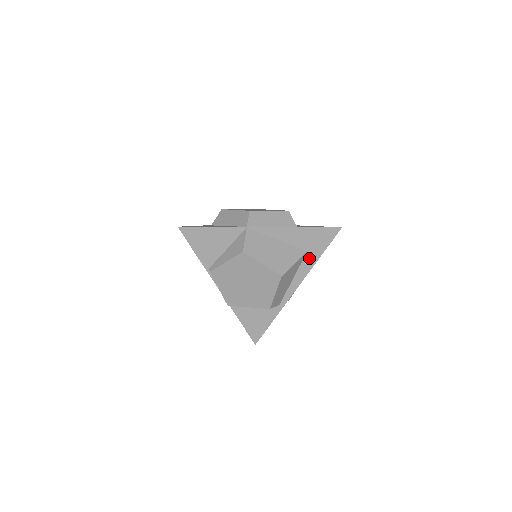
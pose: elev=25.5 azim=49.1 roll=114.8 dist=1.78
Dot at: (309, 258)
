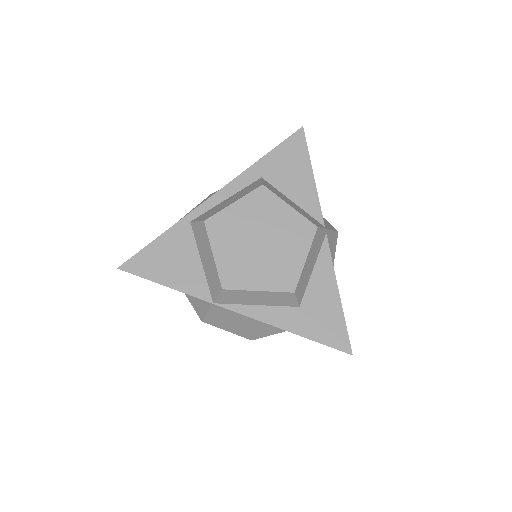
Dot at: occluded
